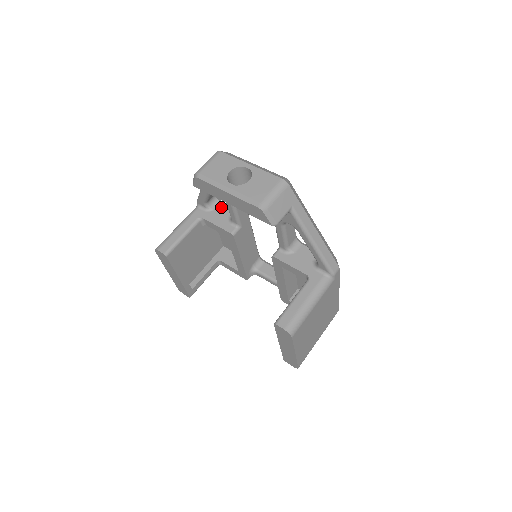
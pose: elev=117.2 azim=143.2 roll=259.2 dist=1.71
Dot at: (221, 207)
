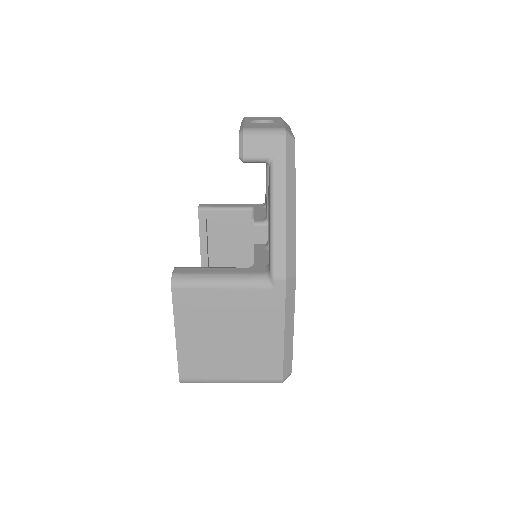
Dot at: occluded
